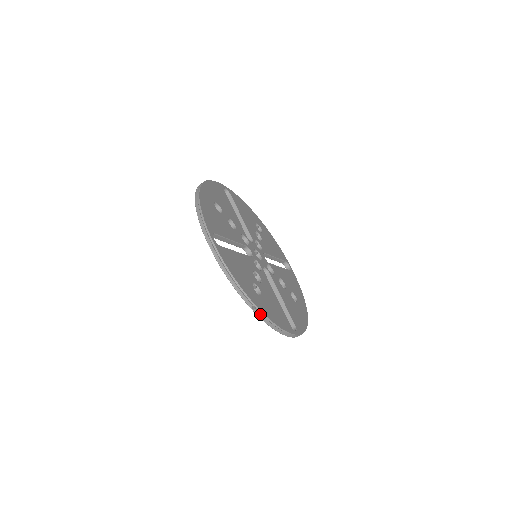
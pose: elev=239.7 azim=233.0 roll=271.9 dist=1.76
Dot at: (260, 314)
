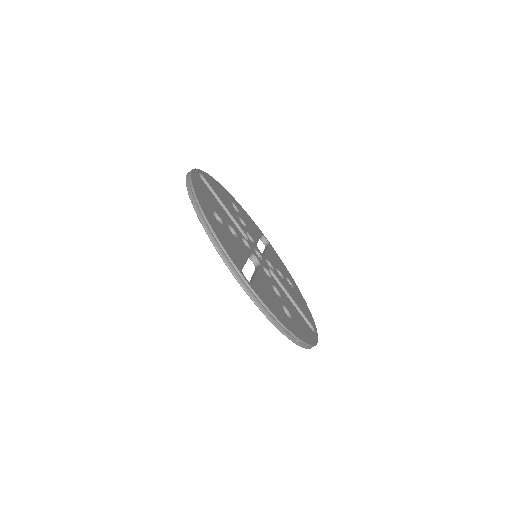
Dot at: (199, 211)
